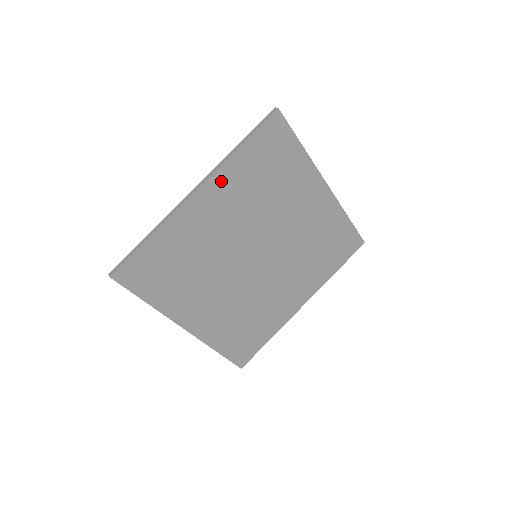
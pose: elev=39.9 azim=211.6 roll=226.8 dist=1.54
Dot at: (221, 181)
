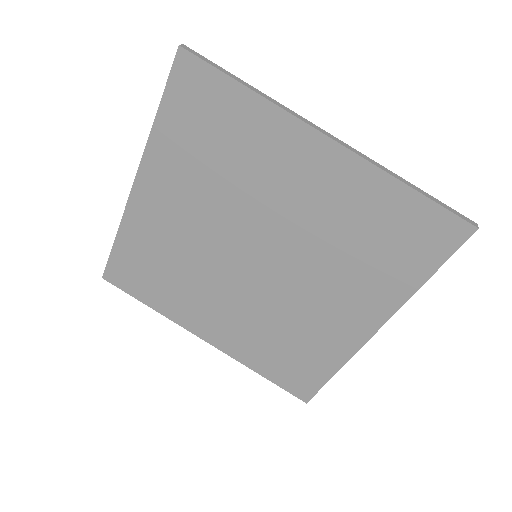
Dot at: (353, 172)
